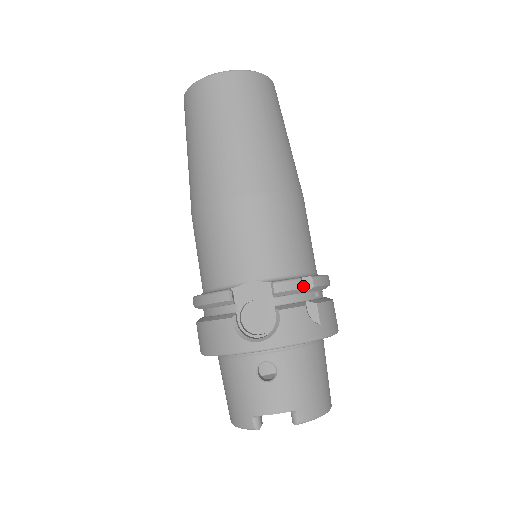
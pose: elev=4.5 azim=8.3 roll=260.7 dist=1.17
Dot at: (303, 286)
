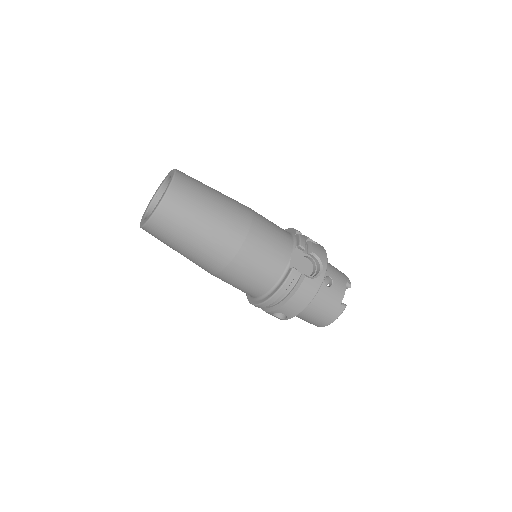
Dot at: occluded
